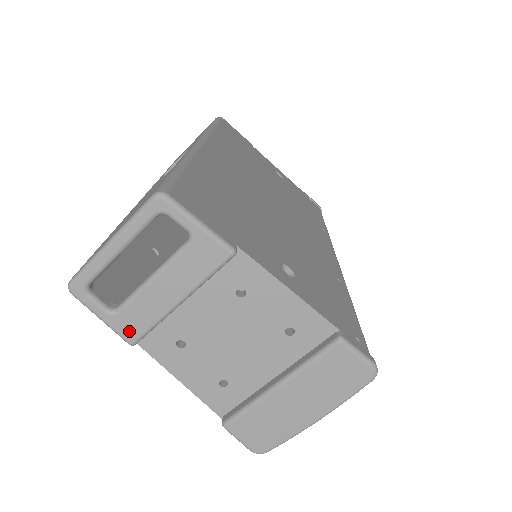
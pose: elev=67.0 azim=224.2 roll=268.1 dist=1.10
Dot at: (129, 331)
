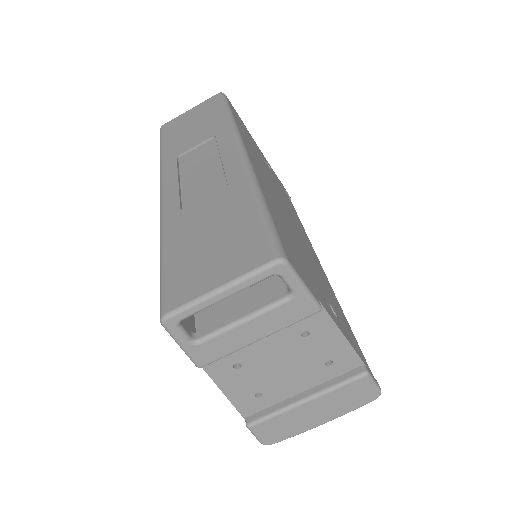
Dot at: (203, 358)
